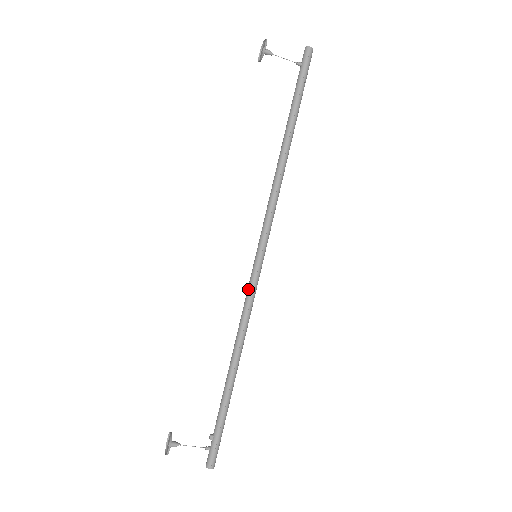
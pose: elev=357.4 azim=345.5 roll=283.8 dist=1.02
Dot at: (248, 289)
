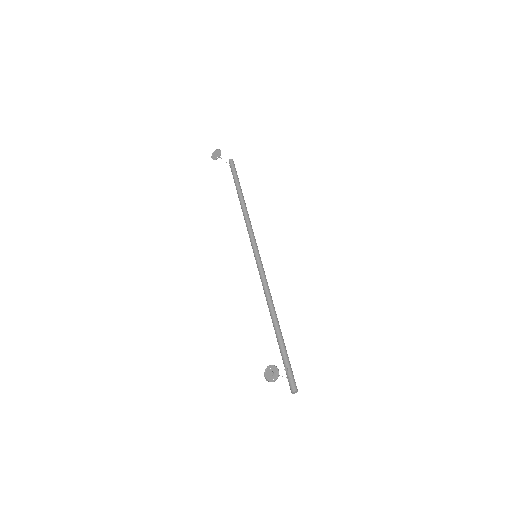
Dot at: (262, 274)
